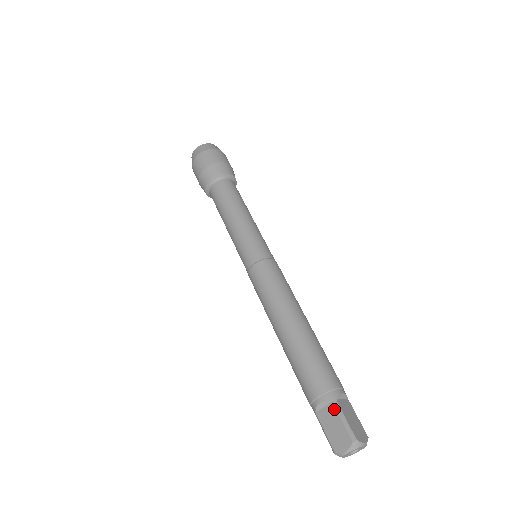
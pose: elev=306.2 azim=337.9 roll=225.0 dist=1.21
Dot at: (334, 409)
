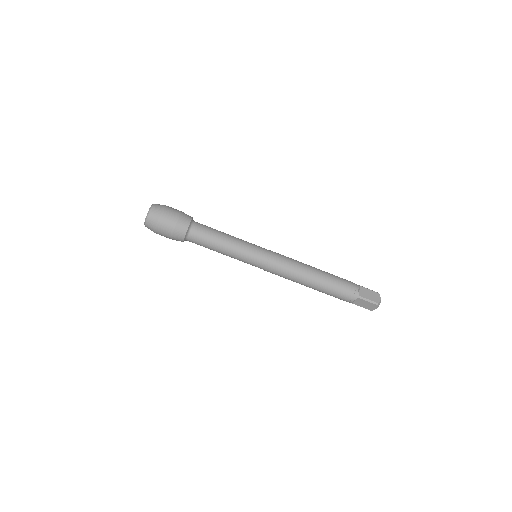
Dot at: (361, 300)
